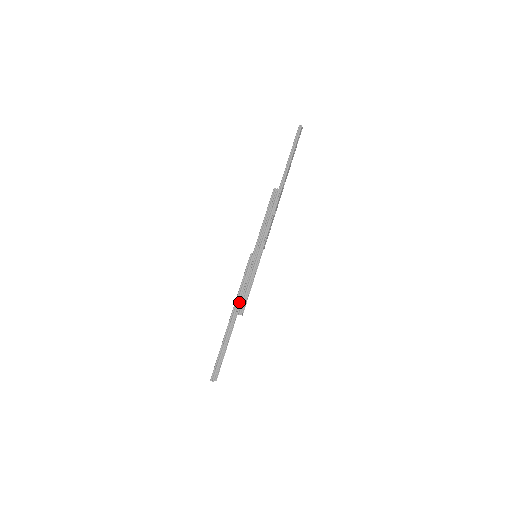
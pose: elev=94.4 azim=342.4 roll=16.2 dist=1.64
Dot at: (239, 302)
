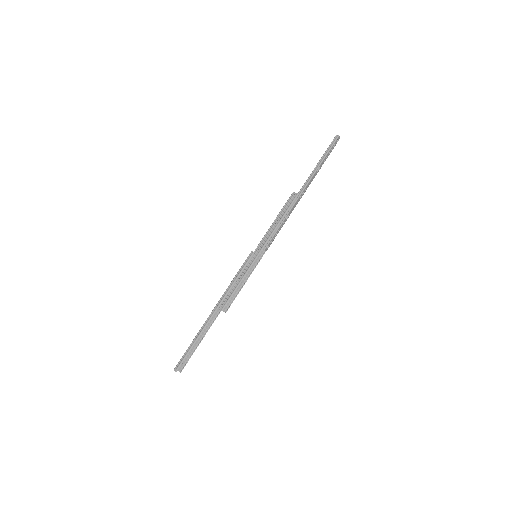
Dot at: (225, 298)
